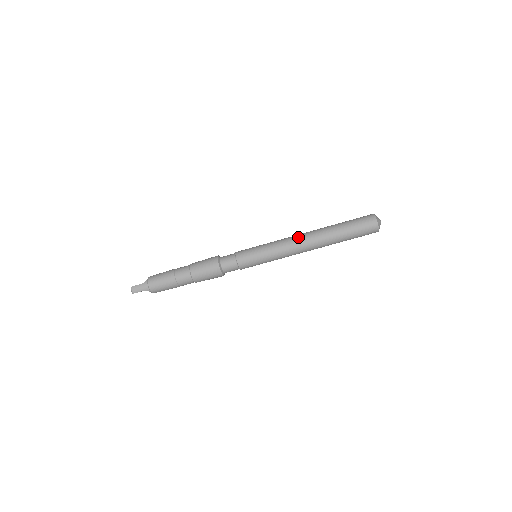
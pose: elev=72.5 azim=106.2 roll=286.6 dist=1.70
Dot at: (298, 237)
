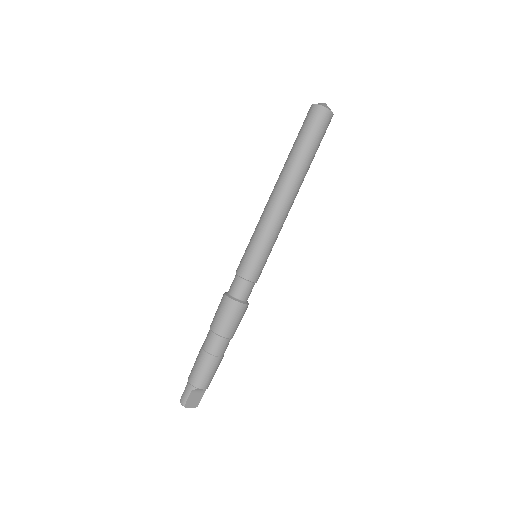
Dot at: (269, 197)
